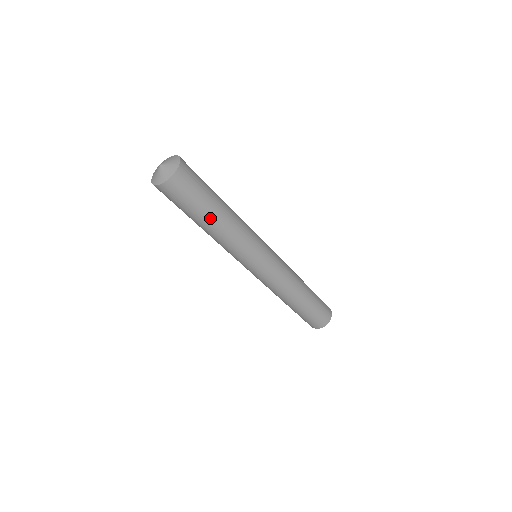
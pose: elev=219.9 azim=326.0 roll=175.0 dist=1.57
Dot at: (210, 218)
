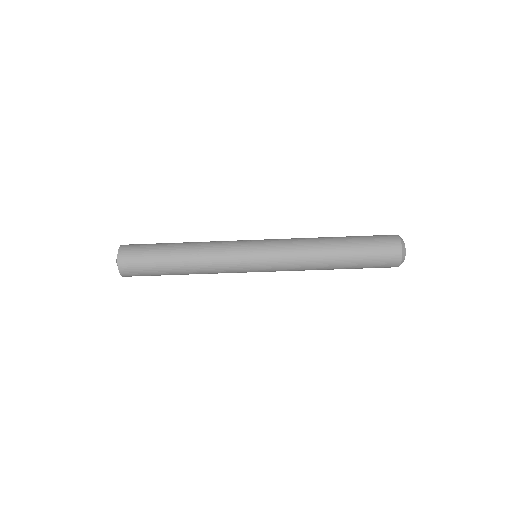
Dot at: (174, 272)
